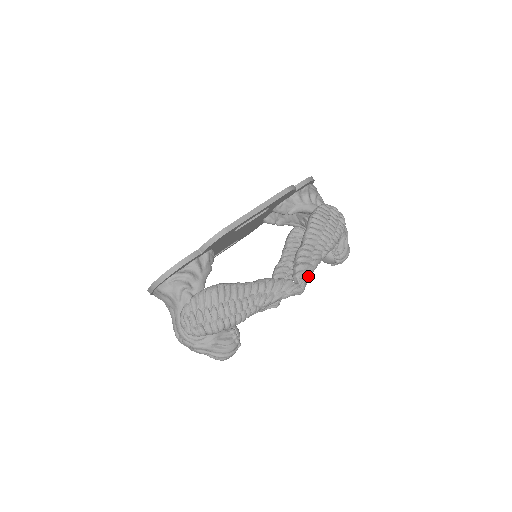
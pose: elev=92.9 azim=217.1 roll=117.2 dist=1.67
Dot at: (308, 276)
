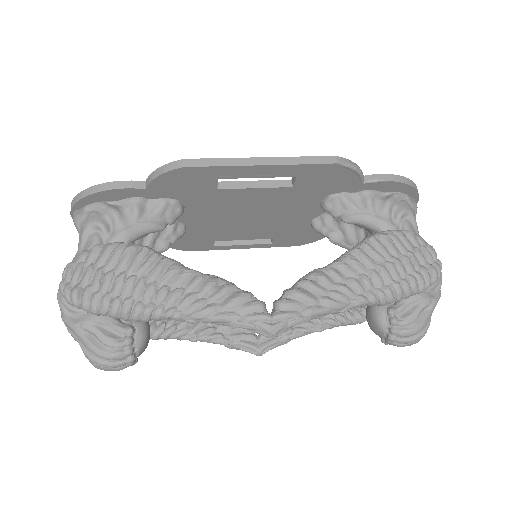
Dot at: (299, 315)
